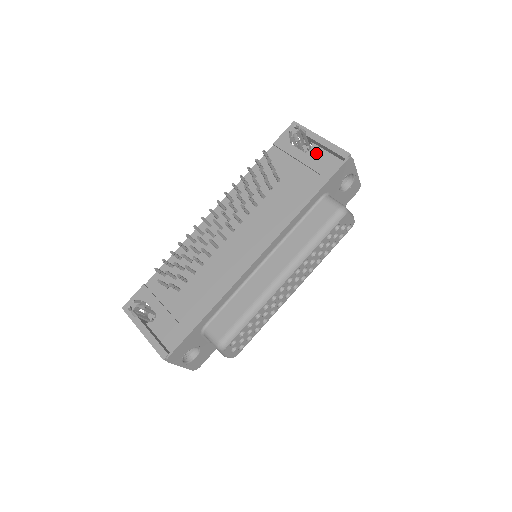
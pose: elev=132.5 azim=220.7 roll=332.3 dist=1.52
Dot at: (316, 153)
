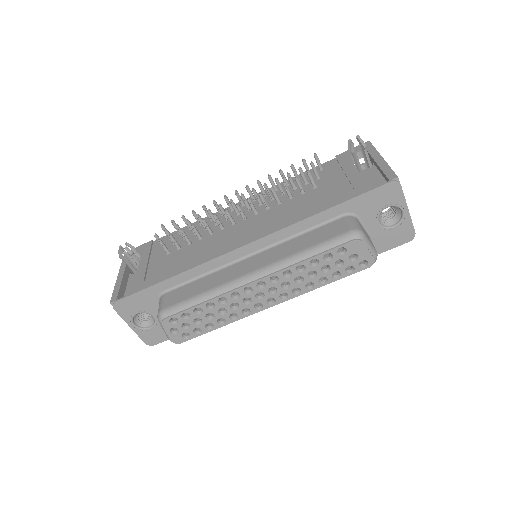
Dot at: (370, 174)
